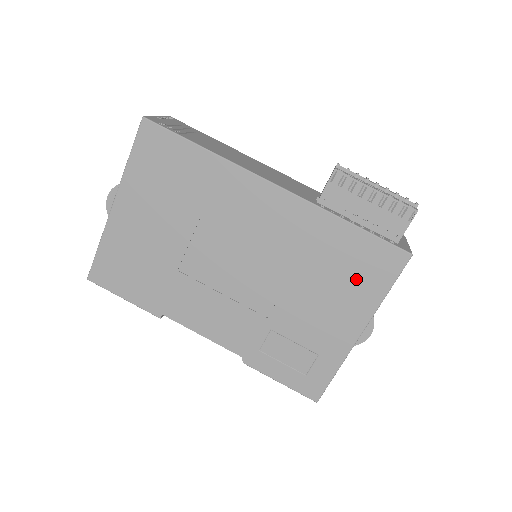
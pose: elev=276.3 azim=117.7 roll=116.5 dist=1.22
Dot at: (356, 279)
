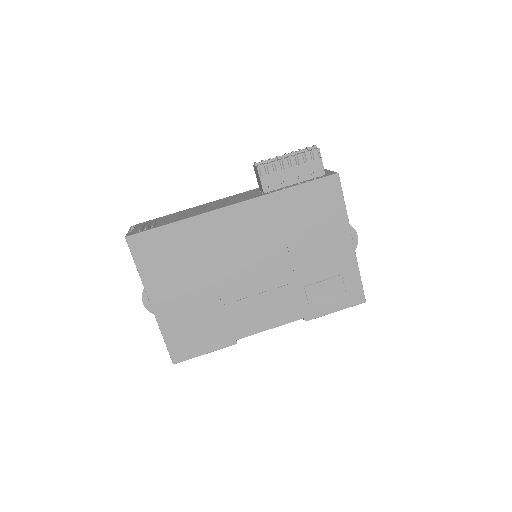
Dot at: (322, 214)
